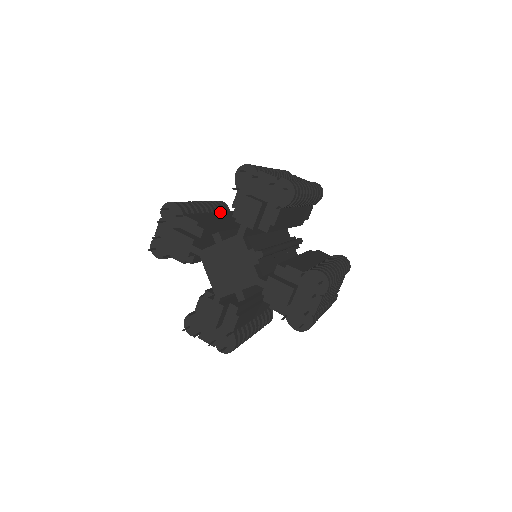
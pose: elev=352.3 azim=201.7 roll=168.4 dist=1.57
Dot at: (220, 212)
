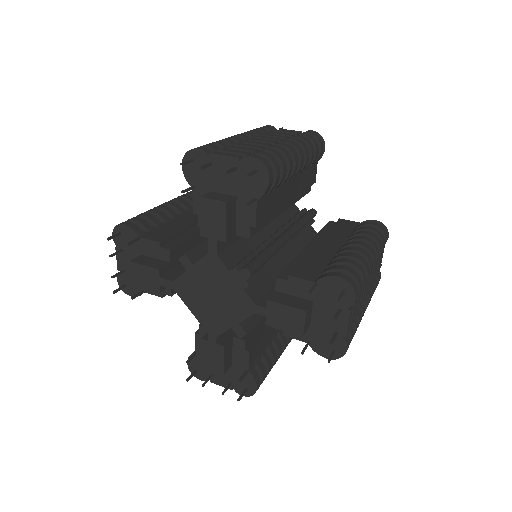
Dot at: occluded
